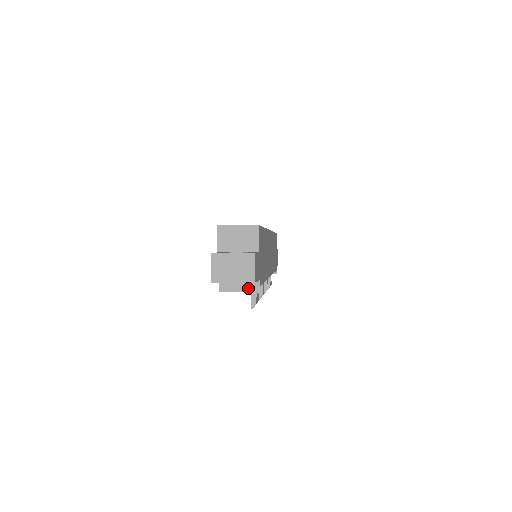
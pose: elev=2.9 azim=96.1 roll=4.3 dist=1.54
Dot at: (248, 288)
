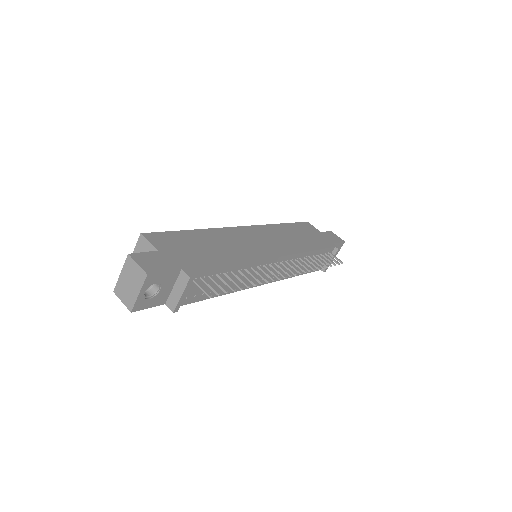
Dot at: (182, 285)
